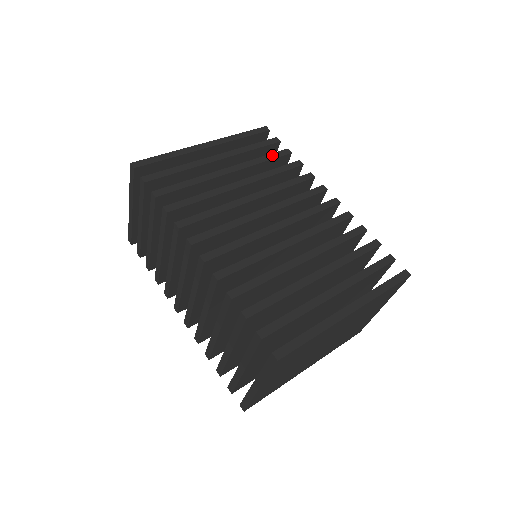
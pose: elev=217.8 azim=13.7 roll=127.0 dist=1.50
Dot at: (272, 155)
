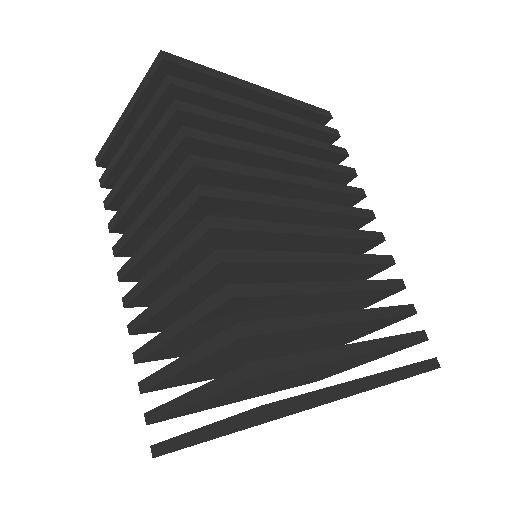
Dot at: (328, 145)
